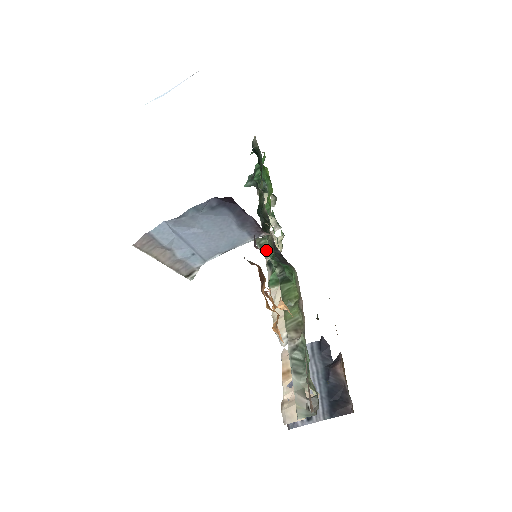
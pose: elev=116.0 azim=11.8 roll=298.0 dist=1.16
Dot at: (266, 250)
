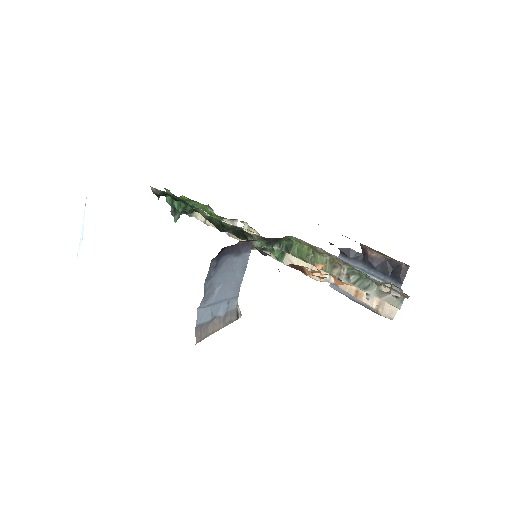
Dot at: (258, 246)
